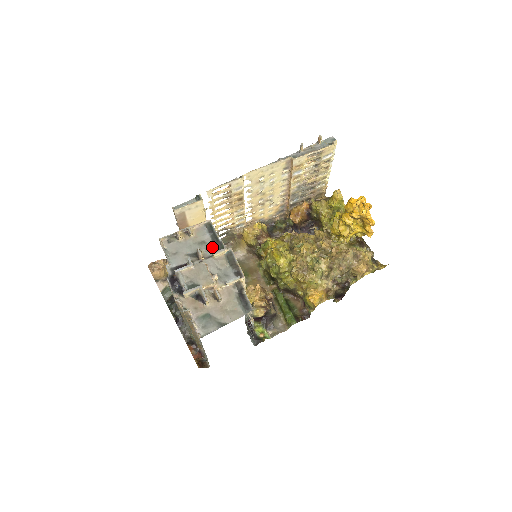
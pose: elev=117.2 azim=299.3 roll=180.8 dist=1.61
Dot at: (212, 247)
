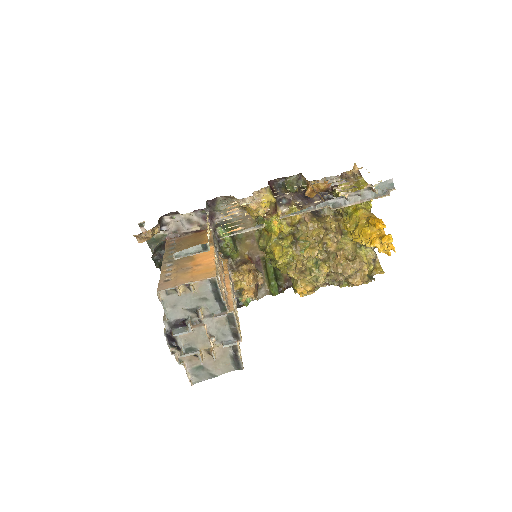
Dot at: (214, 305)
